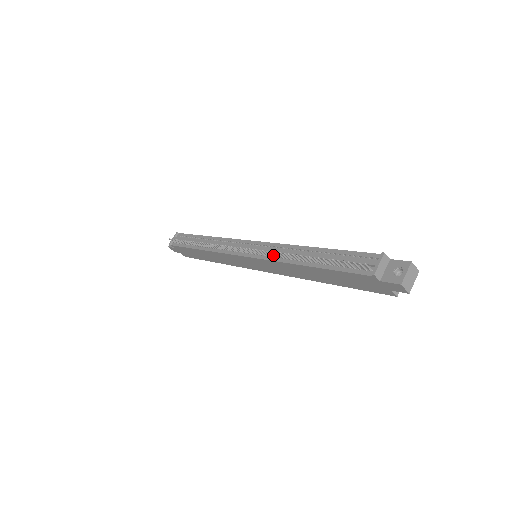
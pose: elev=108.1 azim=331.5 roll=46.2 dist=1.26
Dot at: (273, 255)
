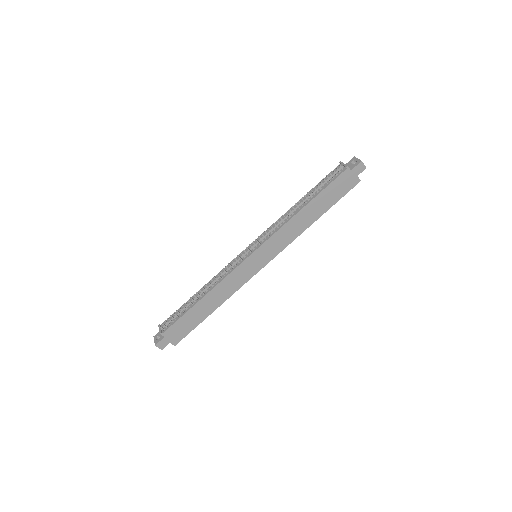
Dot at: (277, 226)
